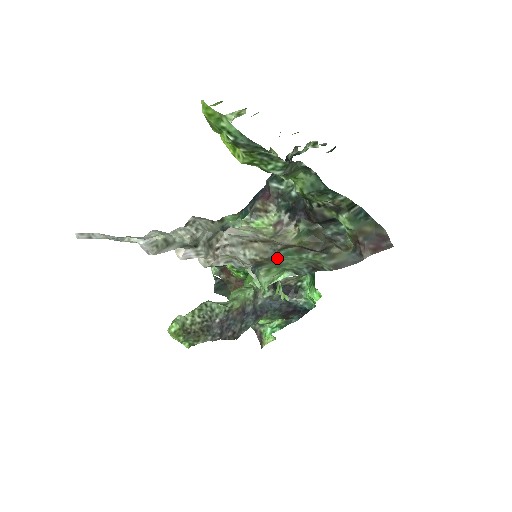
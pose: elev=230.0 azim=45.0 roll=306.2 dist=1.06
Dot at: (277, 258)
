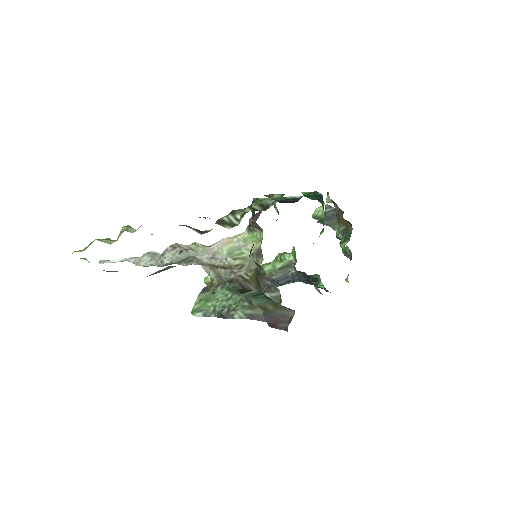
Dot at: (221, 288)
